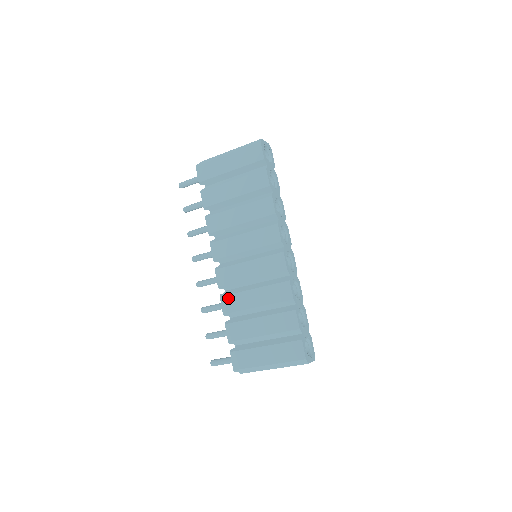
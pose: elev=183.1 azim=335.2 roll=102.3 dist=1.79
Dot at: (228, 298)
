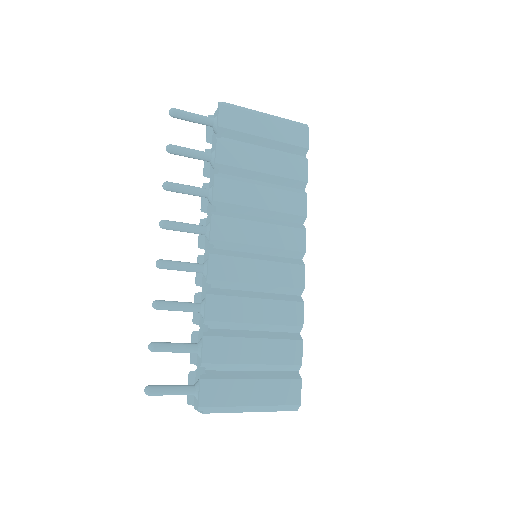
Dot at: (219, 300)
